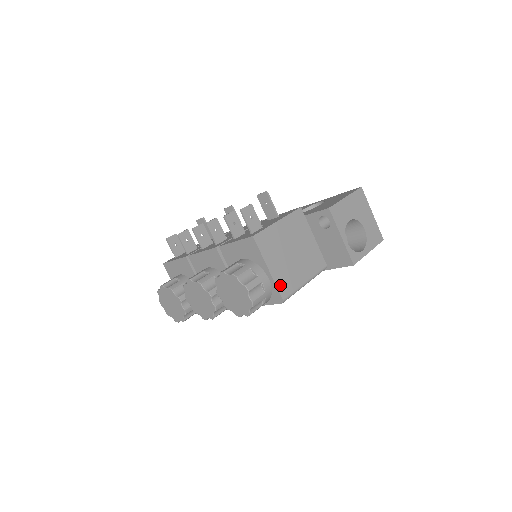
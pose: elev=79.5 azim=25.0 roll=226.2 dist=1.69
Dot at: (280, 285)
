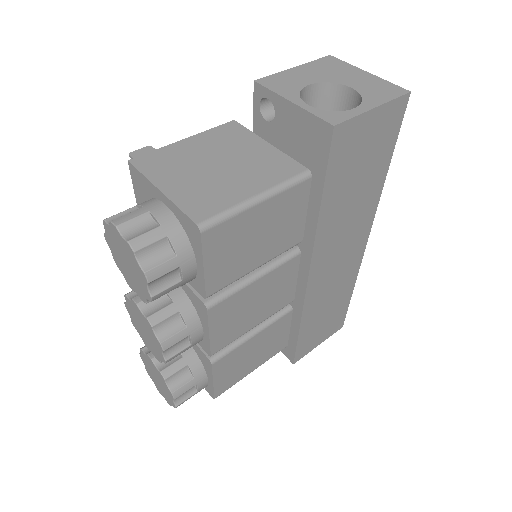
Dot at: (189, 206)
